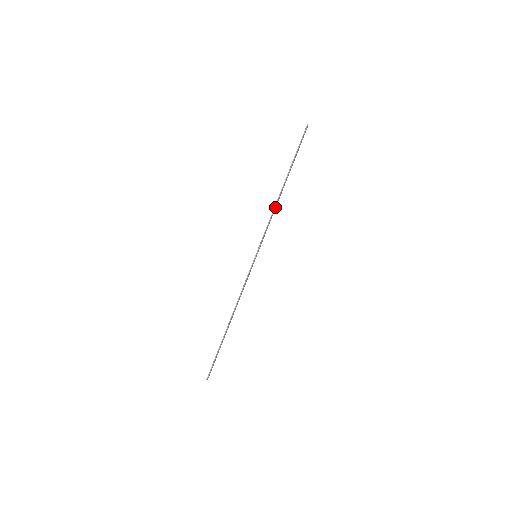
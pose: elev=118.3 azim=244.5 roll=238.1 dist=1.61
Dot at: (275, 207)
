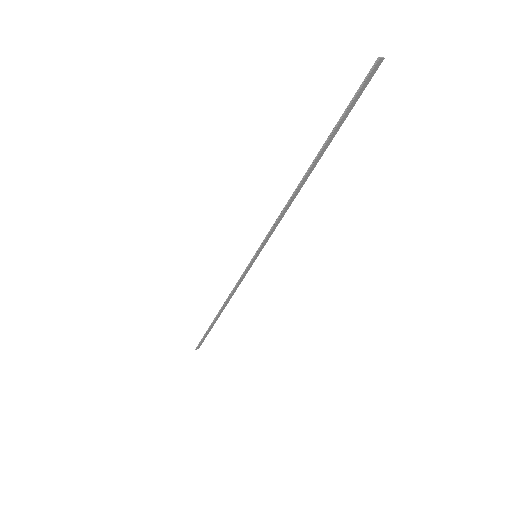
Dot at: (290, 200)
